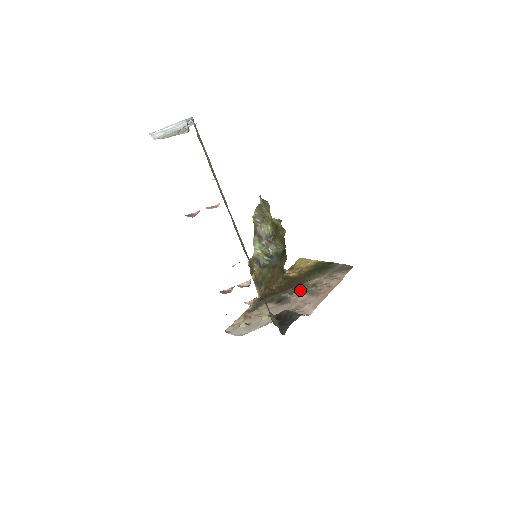
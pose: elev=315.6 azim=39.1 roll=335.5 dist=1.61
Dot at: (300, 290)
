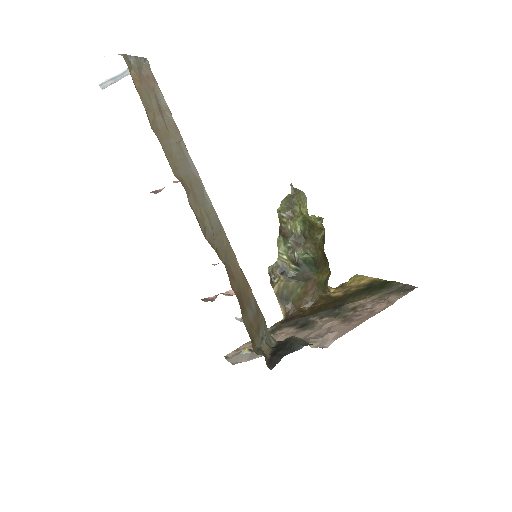
Dot at: (334, 314)
